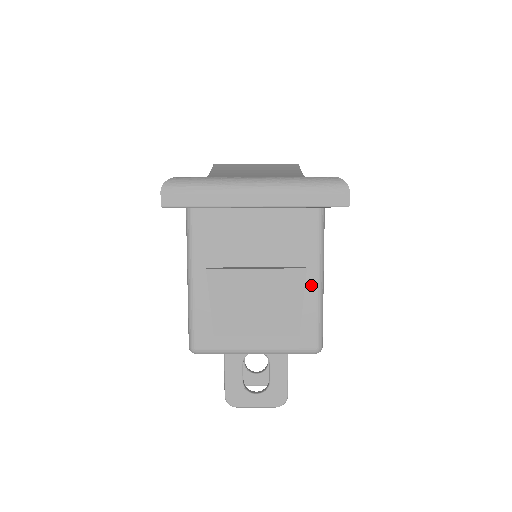
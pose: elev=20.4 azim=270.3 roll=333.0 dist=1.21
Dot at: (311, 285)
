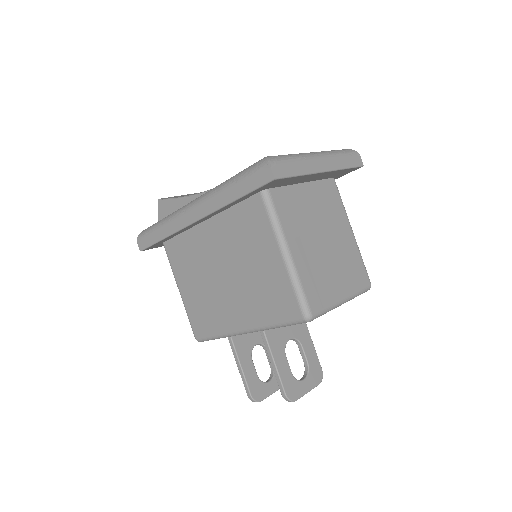
Dot at: occluded
